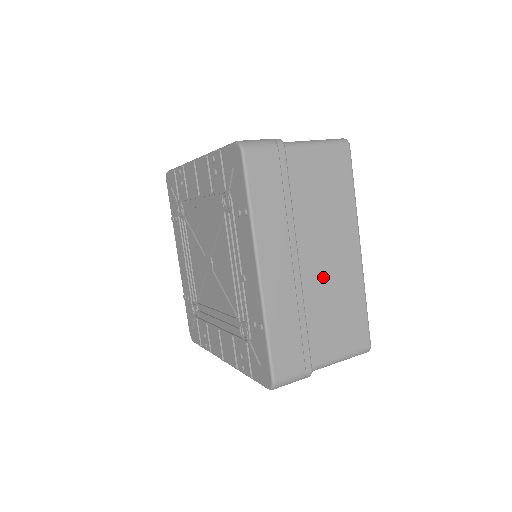
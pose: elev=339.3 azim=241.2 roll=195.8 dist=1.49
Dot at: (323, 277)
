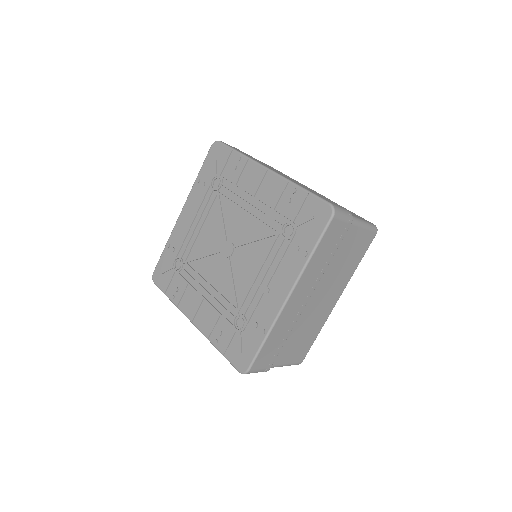
Dot at: (311, 312)
